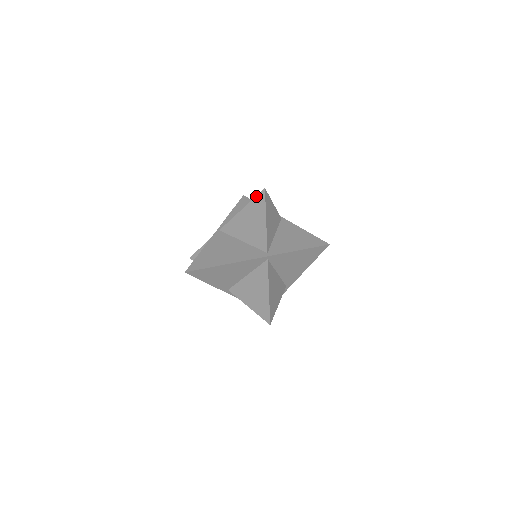
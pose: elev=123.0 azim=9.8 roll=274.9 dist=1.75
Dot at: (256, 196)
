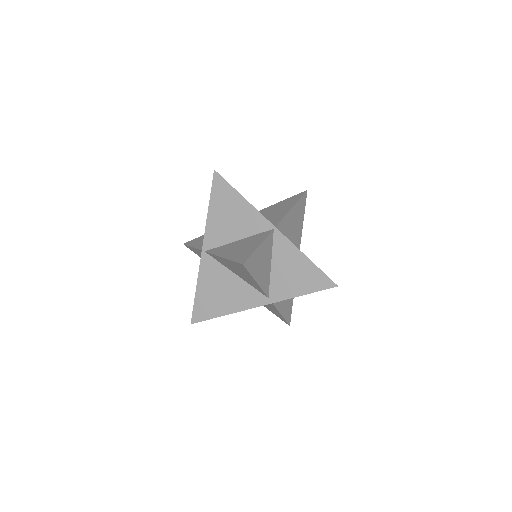
Dot at: (235, 262)
